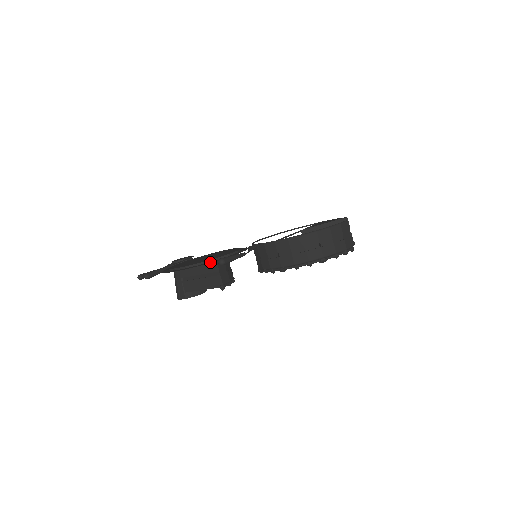
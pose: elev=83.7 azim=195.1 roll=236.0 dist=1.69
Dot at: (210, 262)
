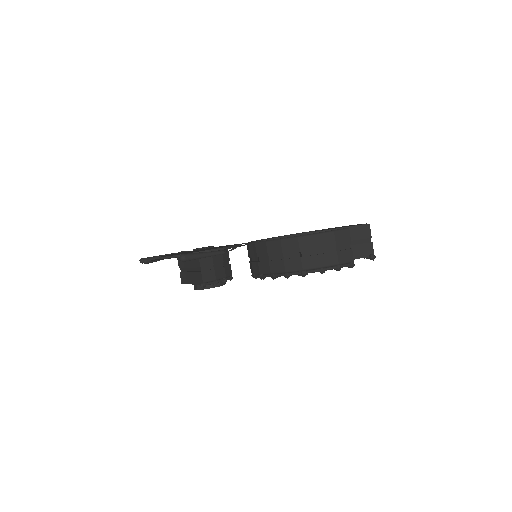
Dot at: occluded
